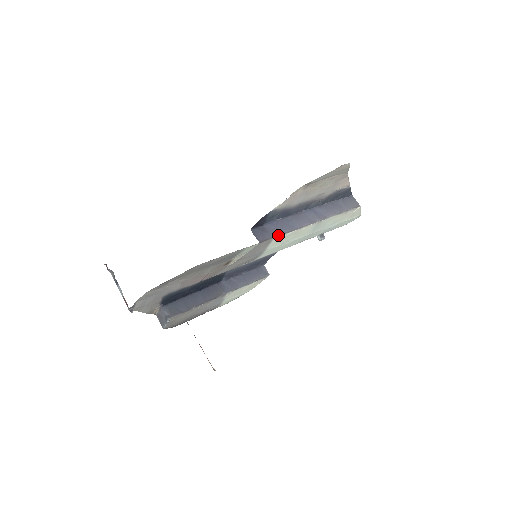
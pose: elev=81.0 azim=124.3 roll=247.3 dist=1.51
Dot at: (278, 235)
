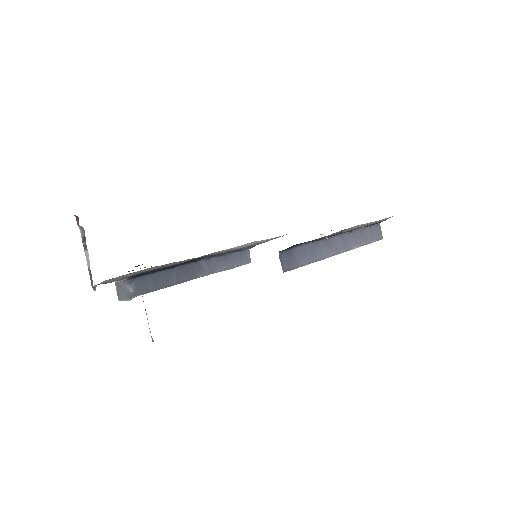
Dot at: (303, 265)
